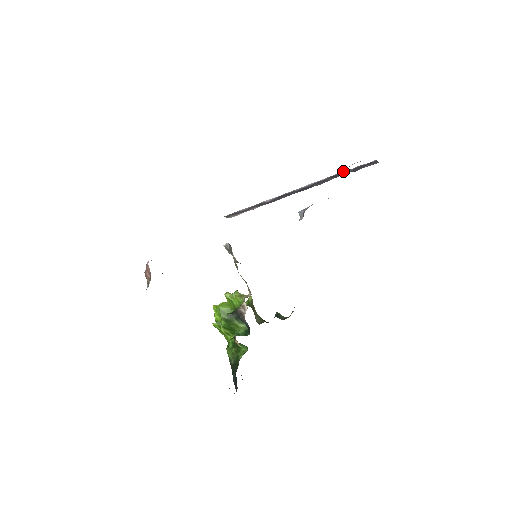
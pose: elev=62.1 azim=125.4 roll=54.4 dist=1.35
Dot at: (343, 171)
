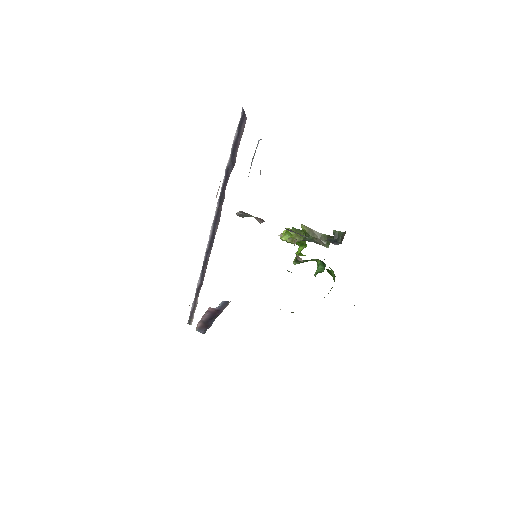
Dot at: occluded
